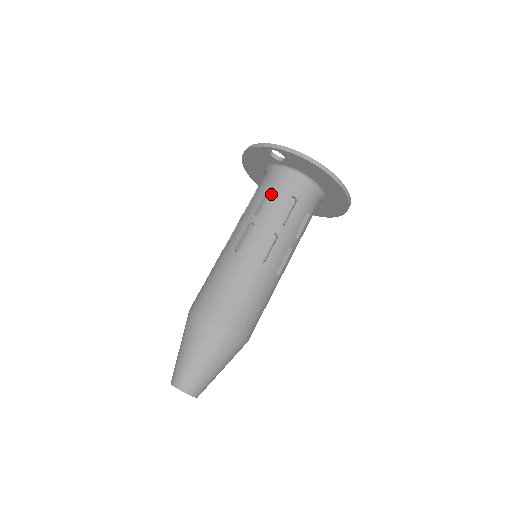
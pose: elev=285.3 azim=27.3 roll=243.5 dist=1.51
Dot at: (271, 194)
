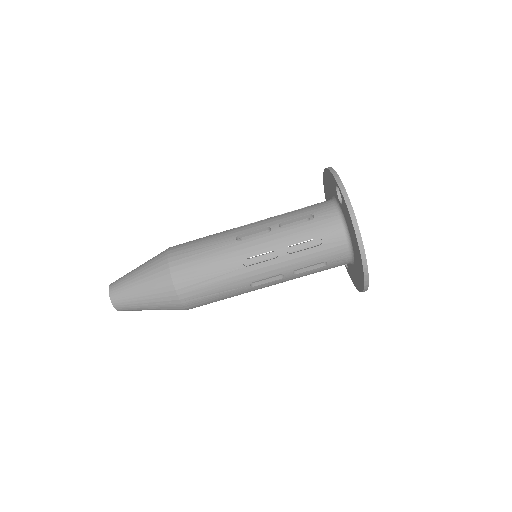
Dot at: occluded
